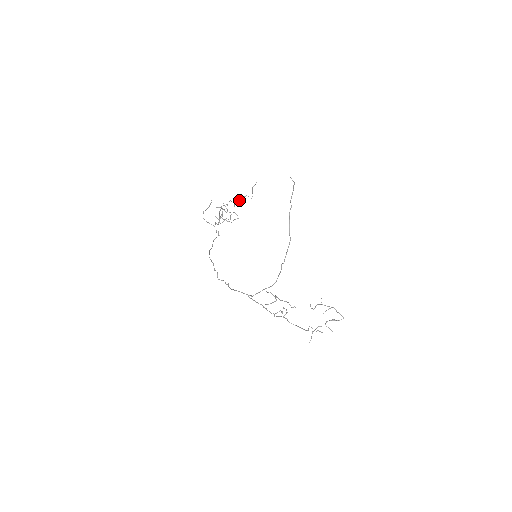
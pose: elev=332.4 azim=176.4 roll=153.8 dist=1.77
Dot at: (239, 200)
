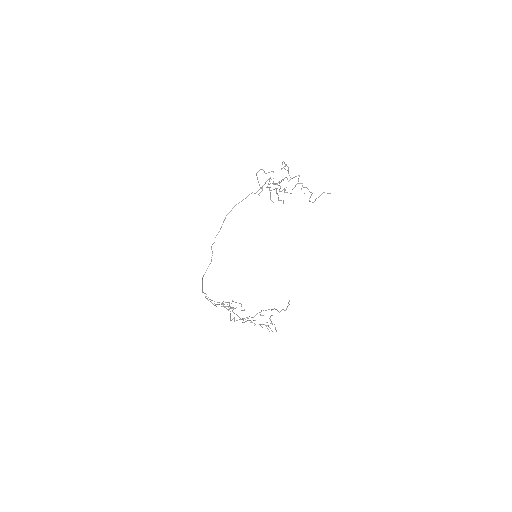
Dot at: (303, 187)
